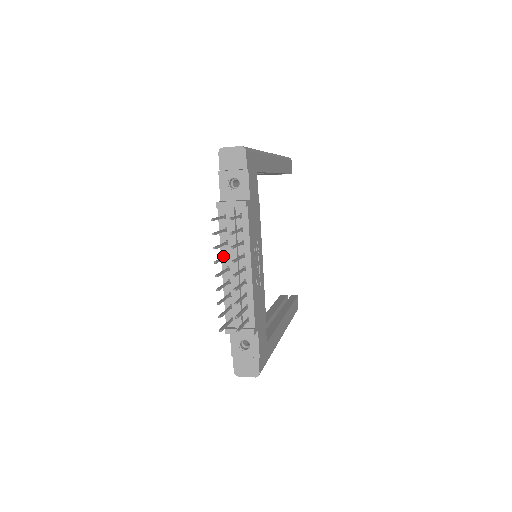
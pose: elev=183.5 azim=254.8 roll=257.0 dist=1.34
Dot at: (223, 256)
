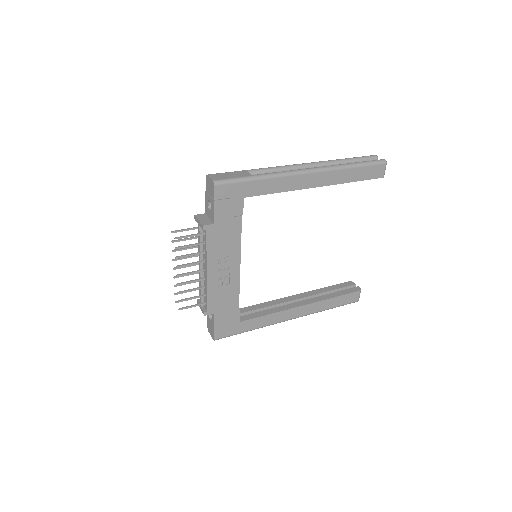
Dot at: (193, 255)
